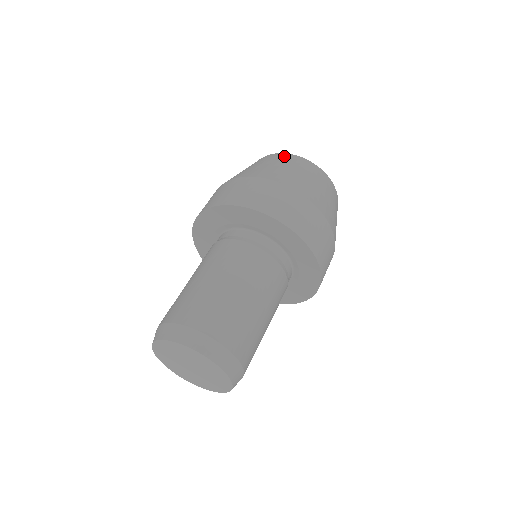
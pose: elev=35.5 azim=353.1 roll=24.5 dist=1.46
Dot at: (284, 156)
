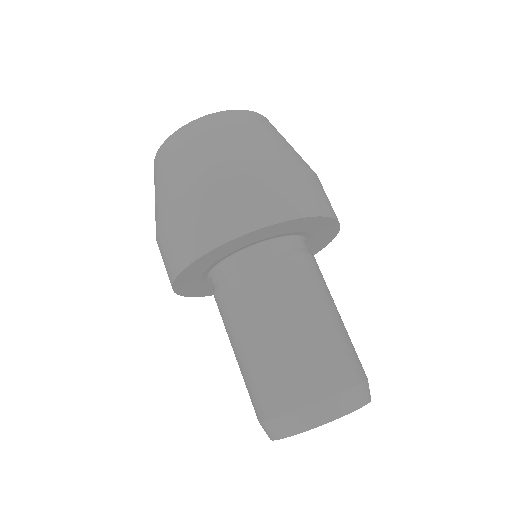
Dot at: (257, 117)
